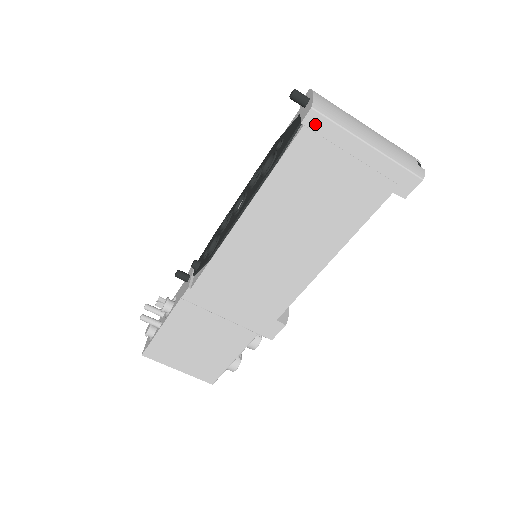
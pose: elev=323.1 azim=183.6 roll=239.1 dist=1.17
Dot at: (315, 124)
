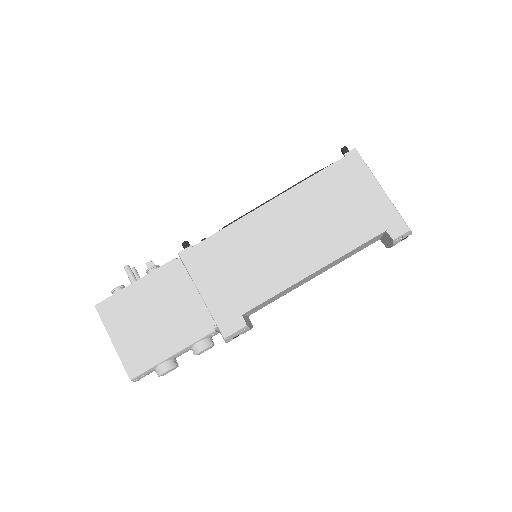
Dot at: (353, 159)
